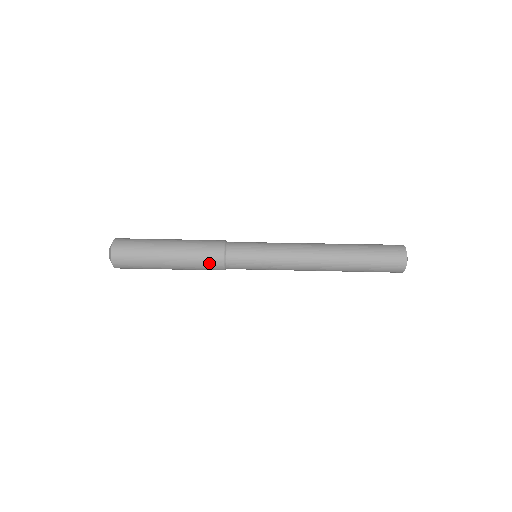
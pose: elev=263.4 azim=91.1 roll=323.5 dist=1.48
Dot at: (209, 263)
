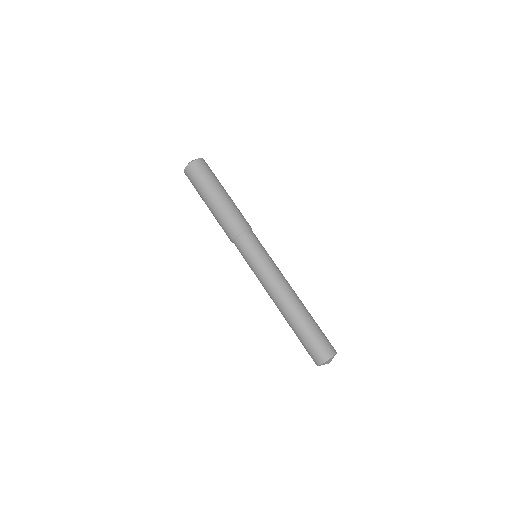
Dot at: (233, 224)
